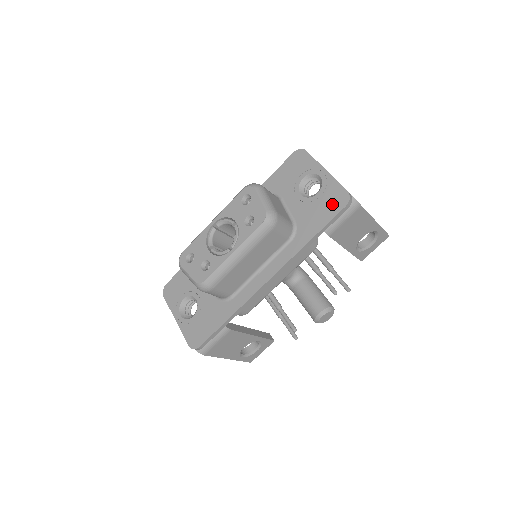
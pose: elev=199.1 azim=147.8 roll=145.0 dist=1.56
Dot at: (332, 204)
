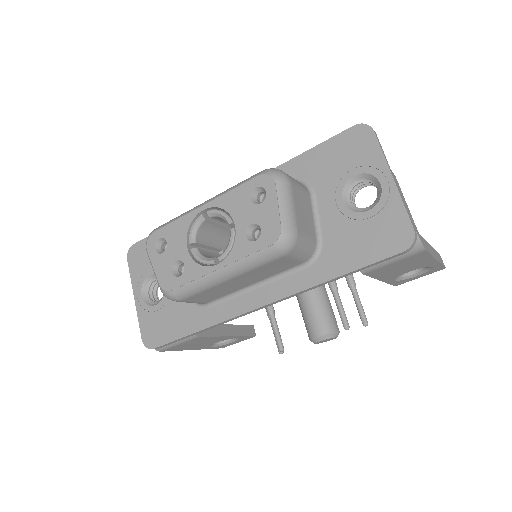
Dot at: (384, 239)
